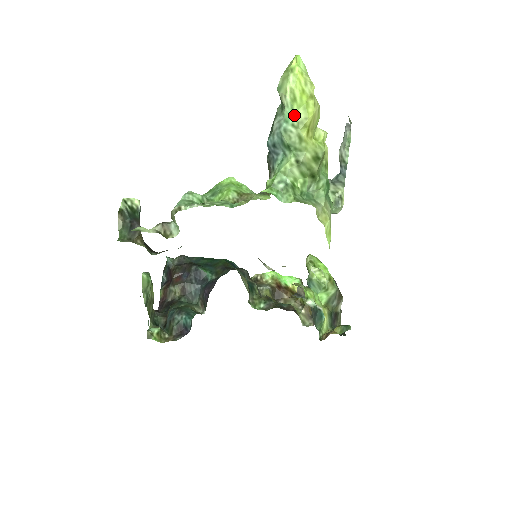
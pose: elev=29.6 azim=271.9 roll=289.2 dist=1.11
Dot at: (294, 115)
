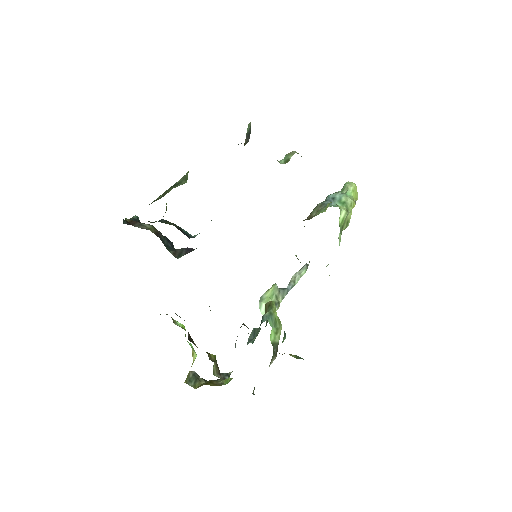
Dot at: (351, 196)
